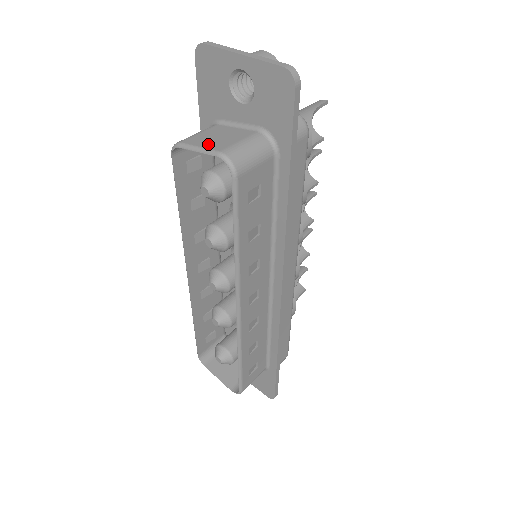
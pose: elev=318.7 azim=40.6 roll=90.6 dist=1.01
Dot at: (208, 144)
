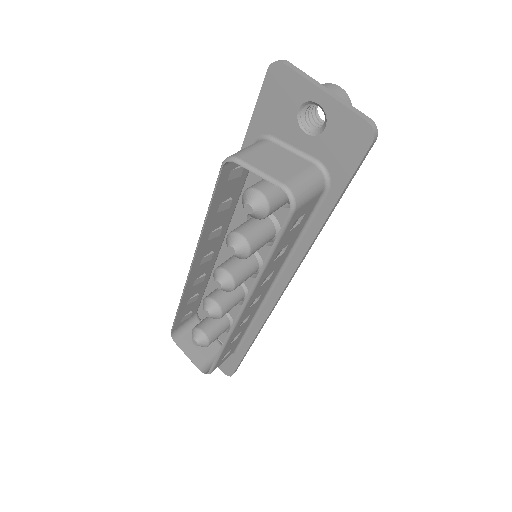
Dot at: (269, 169)
